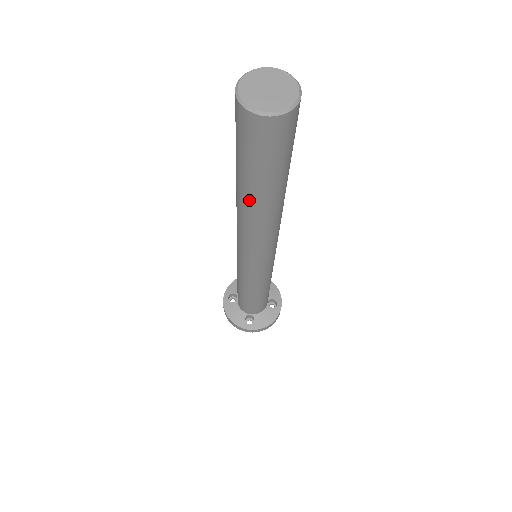
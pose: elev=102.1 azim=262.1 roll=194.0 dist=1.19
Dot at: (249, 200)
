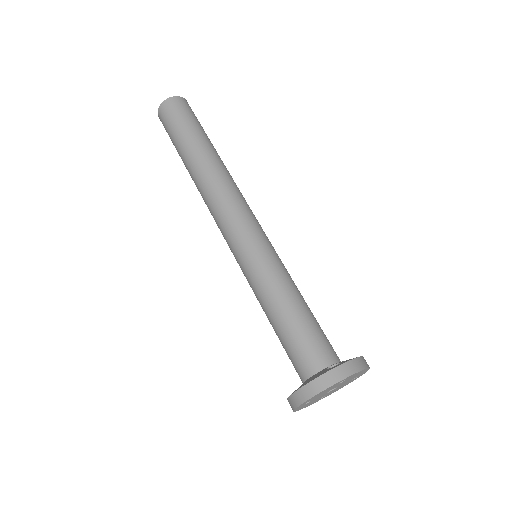
Dot at: (199, 153)
